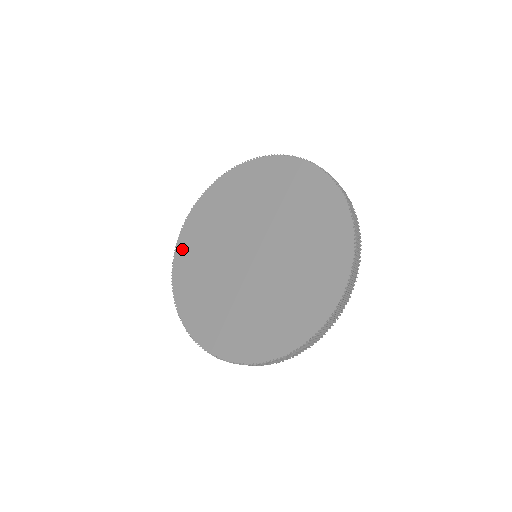
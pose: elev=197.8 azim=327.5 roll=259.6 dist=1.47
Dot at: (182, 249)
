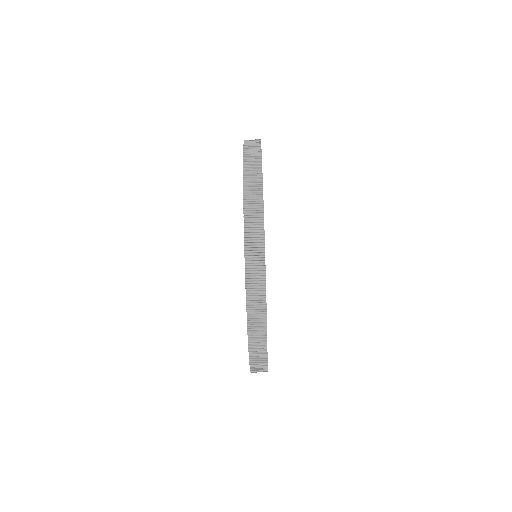
Dot at: occluded
